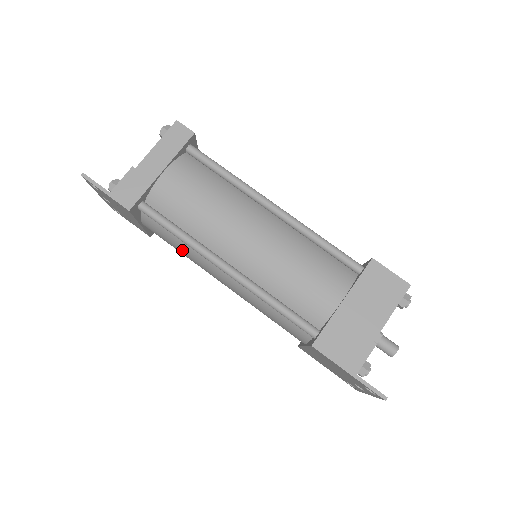
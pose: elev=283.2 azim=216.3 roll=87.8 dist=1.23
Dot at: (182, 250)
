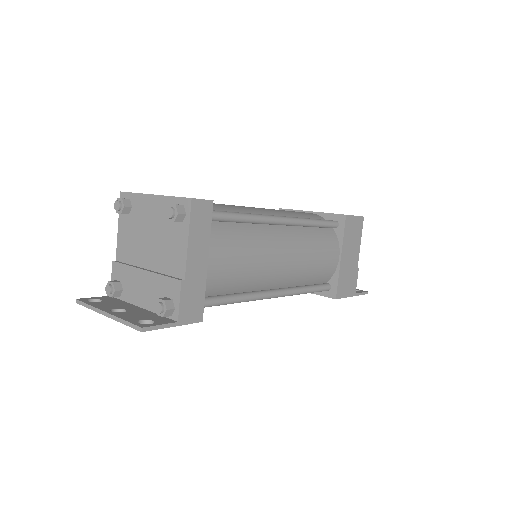
Dot at: occluded
